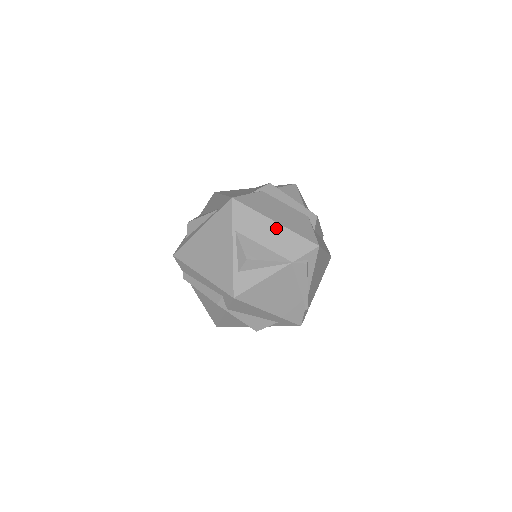
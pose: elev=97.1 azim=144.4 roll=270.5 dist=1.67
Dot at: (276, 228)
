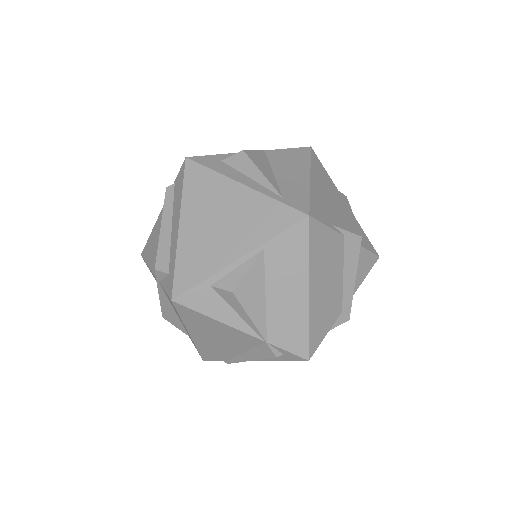
Dot at: (301, 298)
